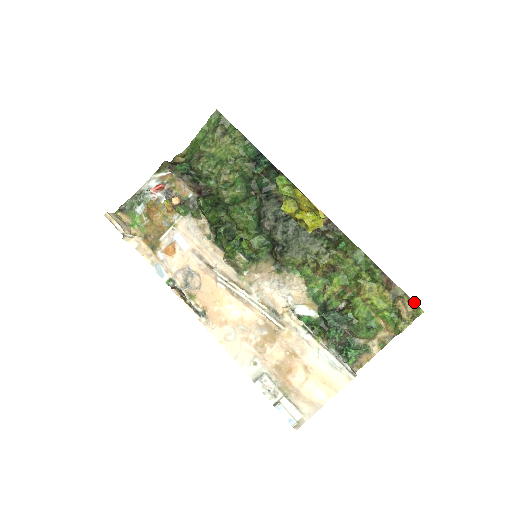
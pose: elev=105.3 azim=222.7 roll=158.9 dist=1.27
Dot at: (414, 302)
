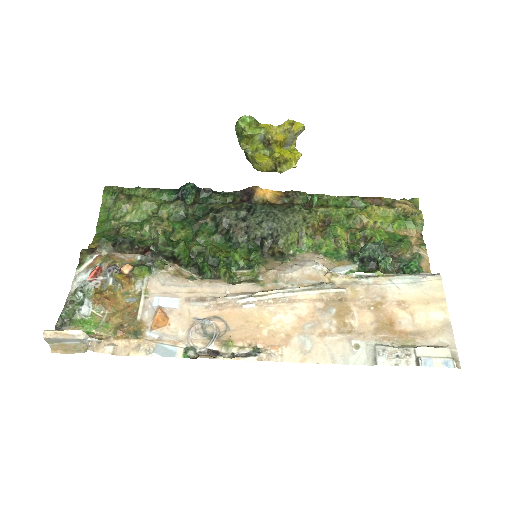
Dot at: (405, 200)
